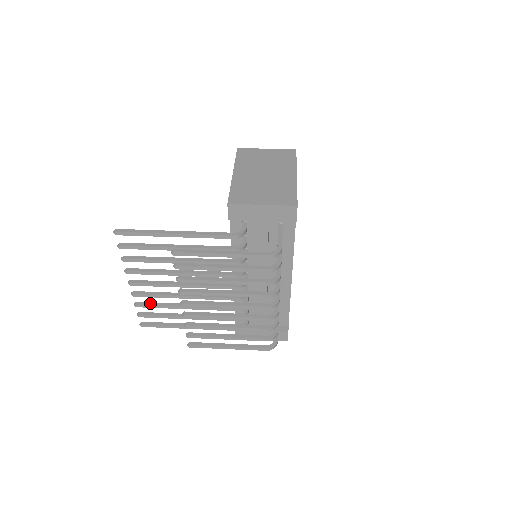
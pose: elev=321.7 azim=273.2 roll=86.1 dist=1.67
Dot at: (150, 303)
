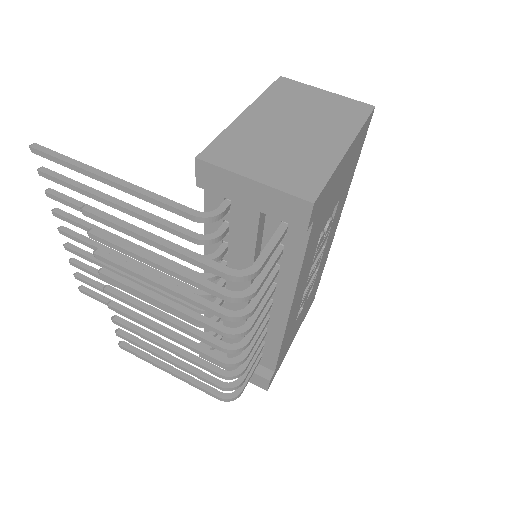
Dot at: (88, 267)
